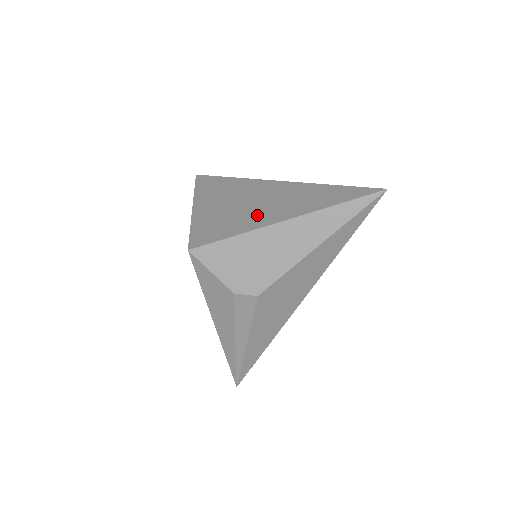
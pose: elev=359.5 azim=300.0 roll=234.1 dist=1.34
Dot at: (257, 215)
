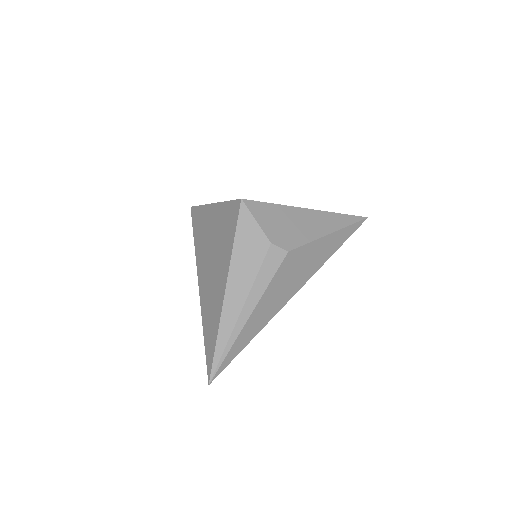
Dot at: occluded
